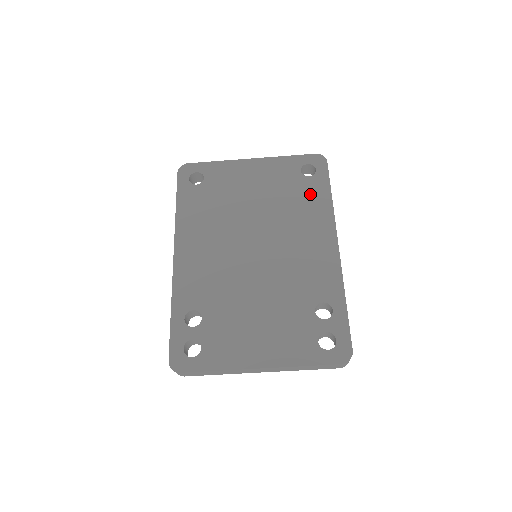
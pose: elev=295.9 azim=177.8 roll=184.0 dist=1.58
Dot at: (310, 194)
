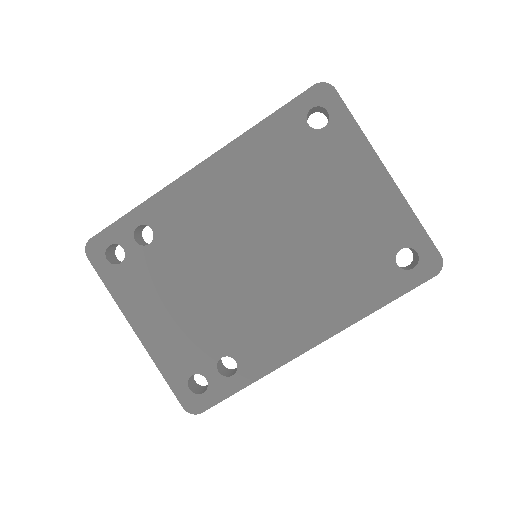
Dot at: (370, 280)
